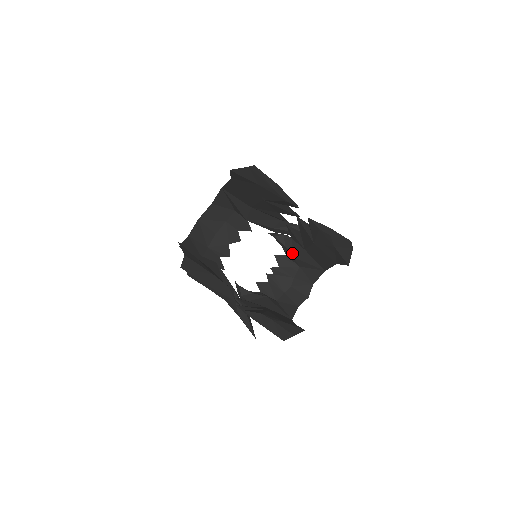
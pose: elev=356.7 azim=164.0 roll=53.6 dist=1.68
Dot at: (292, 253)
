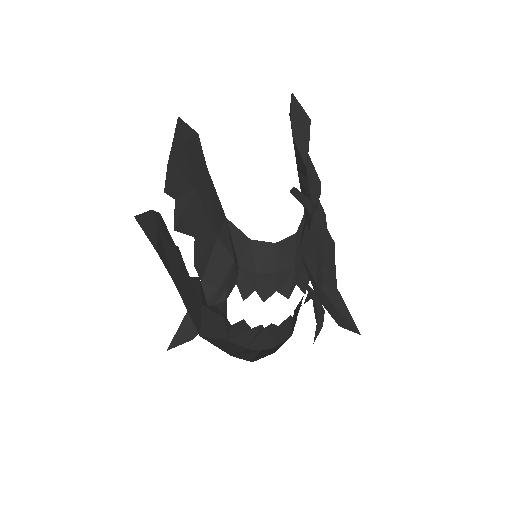
Dot at: occluded
